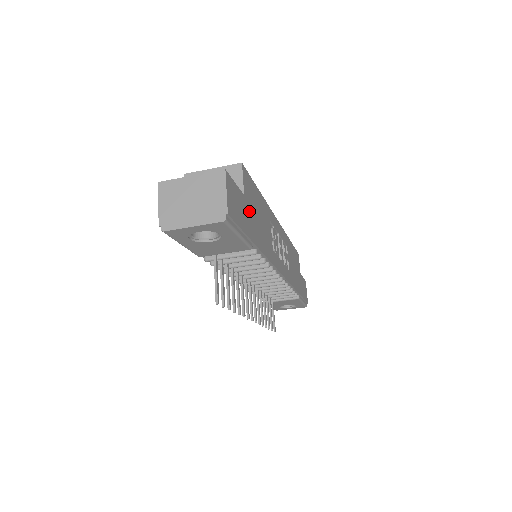
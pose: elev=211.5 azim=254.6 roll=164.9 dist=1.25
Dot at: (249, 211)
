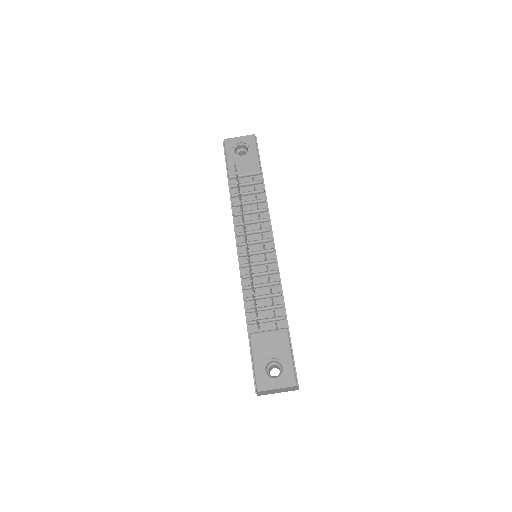
Dot at: occluded
